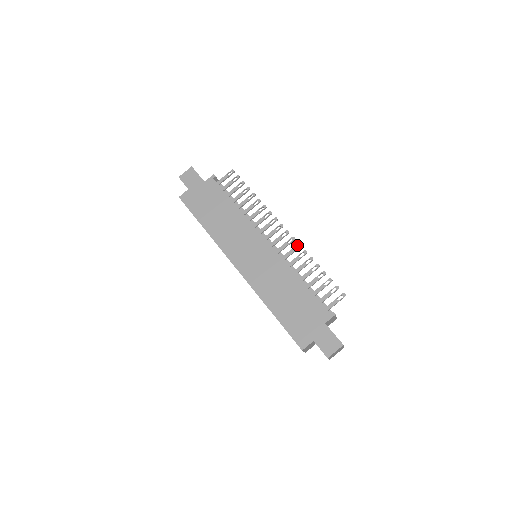
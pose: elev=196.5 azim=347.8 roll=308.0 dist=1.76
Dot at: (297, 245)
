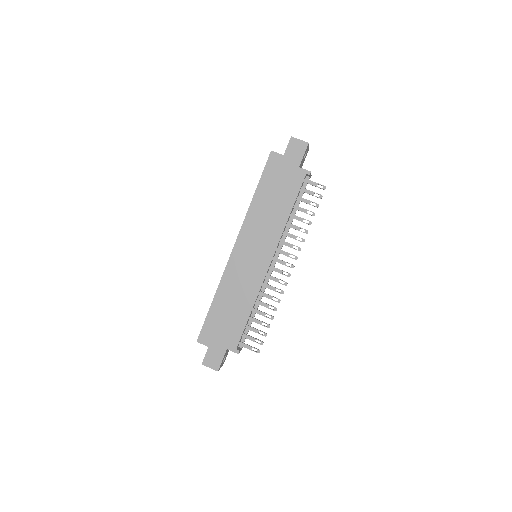
Dot at: (281, 291)
